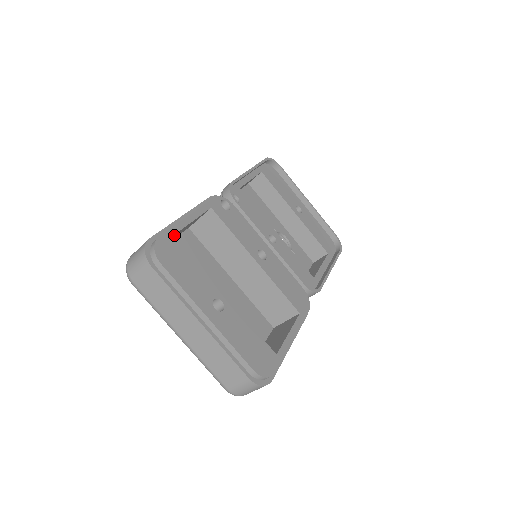
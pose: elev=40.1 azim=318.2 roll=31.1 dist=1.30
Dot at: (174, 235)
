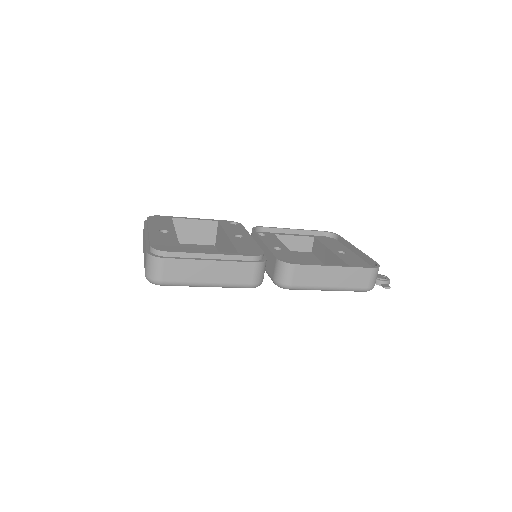
Dot at: (171, 218)
